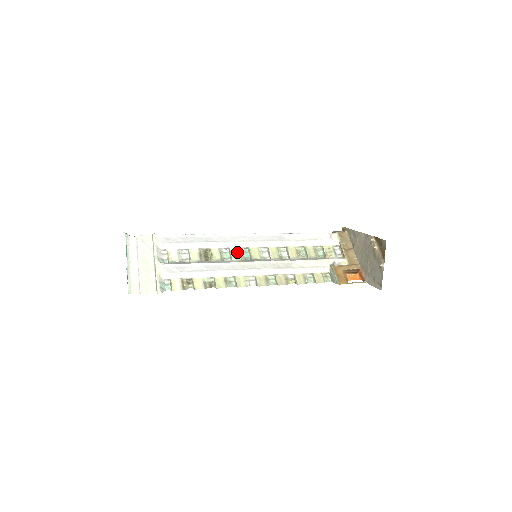
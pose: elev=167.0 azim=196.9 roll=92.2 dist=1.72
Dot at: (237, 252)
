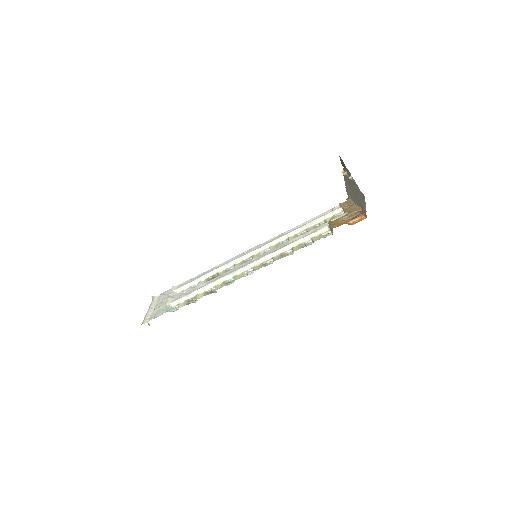
Dot at: (241, 263)
